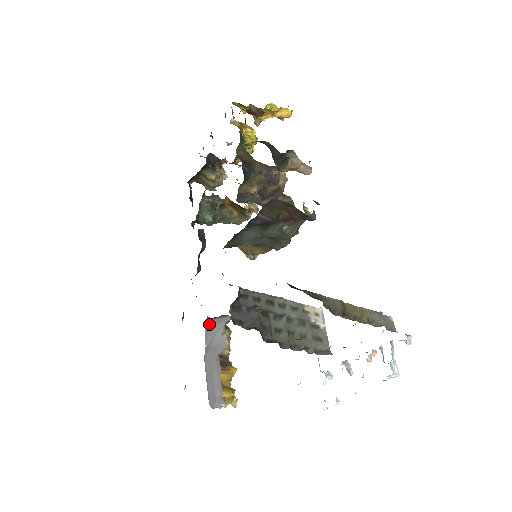
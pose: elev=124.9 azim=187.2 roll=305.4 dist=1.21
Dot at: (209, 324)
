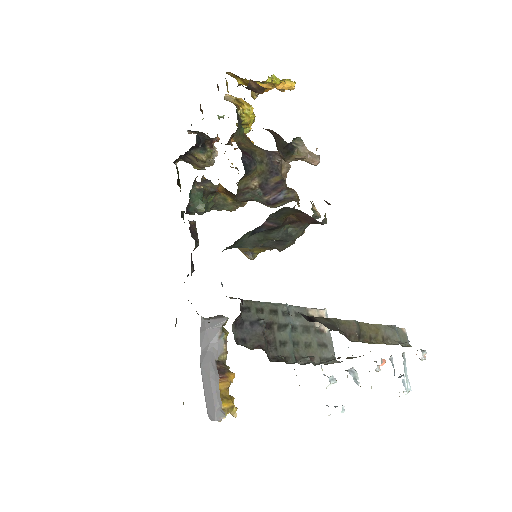
Dot at: (204, 326)
